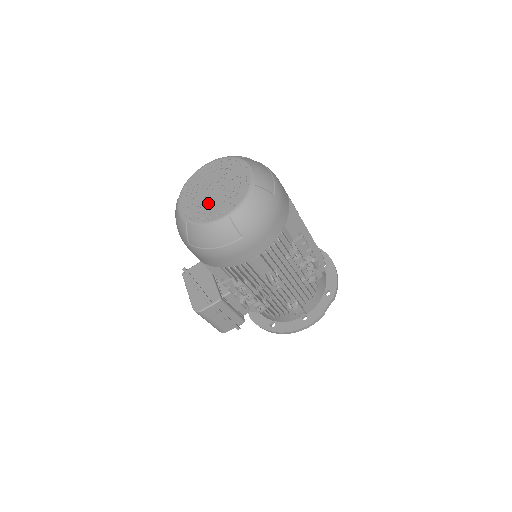
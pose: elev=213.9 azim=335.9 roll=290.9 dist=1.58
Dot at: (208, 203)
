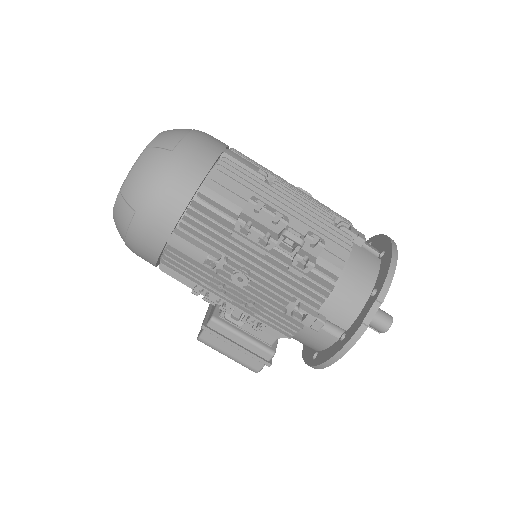
Dot at: occluded
